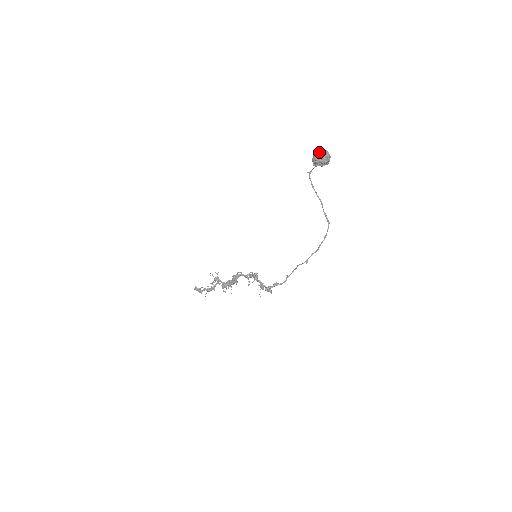
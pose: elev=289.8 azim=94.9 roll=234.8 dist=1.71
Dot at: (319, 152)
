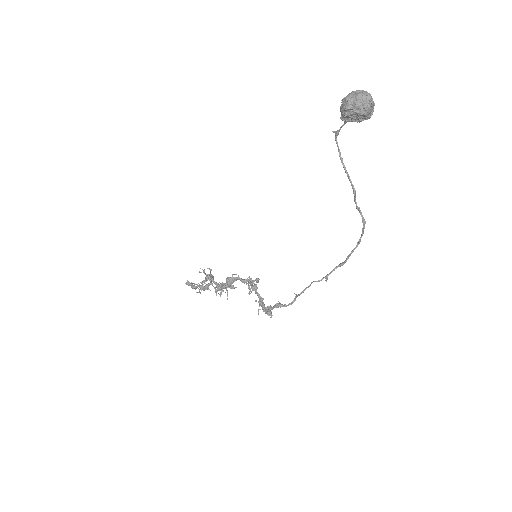
Dot at: (353, 95)
